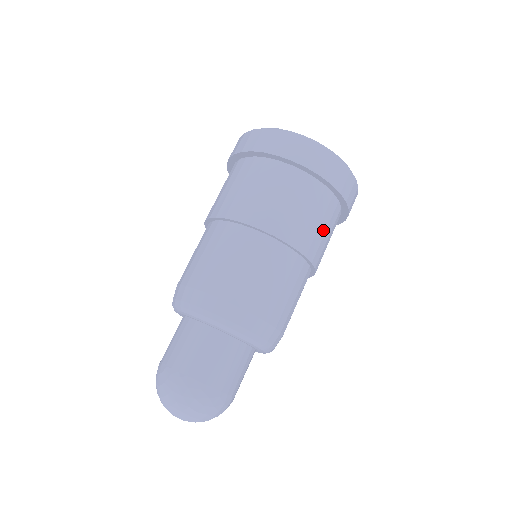
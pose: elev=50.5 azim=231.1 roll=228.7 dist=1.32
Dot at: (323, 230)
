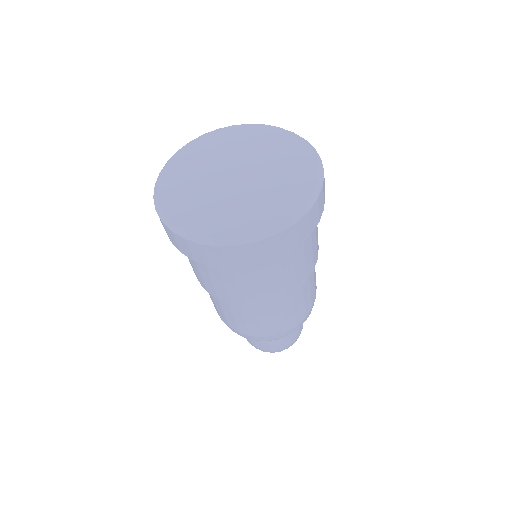
Dot at: (278, 277)
